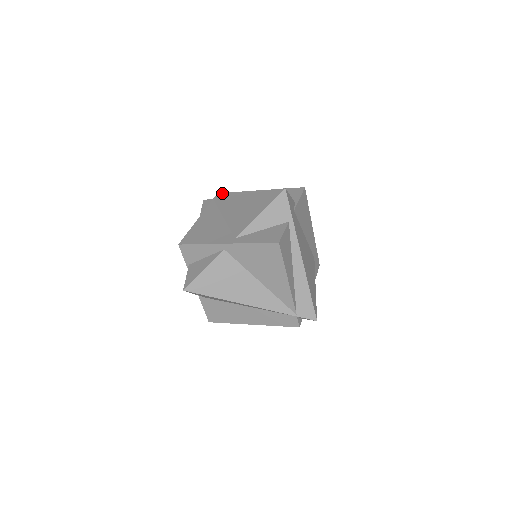
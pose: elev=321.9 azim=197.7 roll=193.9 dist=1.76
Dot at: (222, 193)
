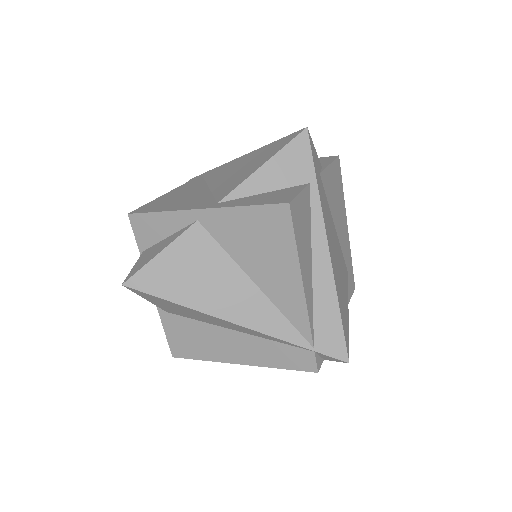
Dot at: occluded
